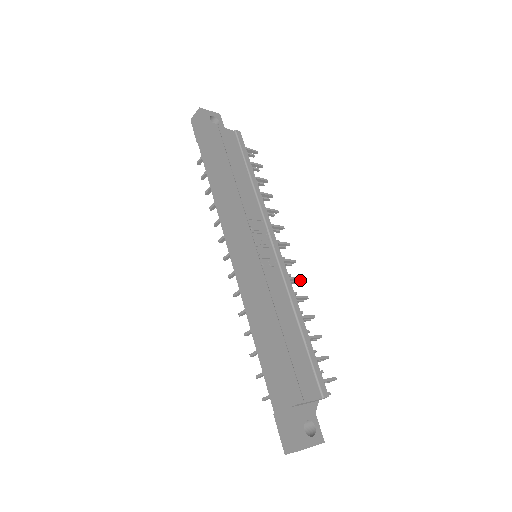
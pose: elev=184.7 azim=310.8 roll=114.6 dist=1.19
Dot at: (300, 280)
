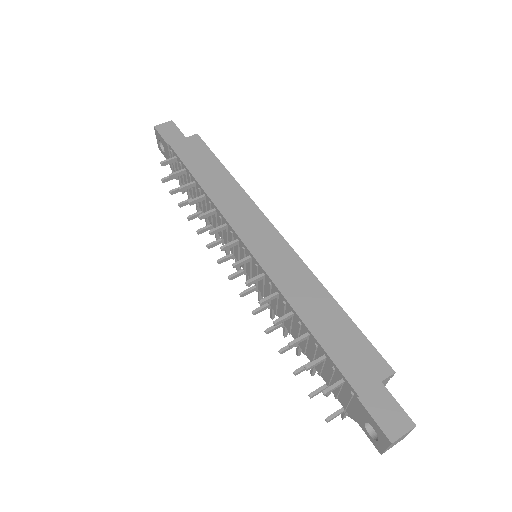
Dot at: occluded
